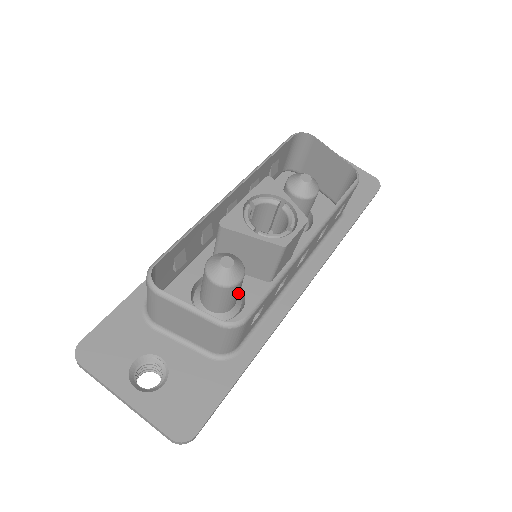
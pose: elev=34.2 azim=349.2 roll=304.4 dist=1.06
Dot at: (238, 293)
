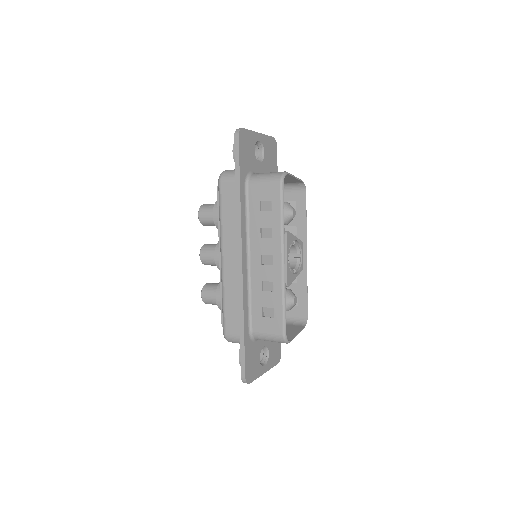
Dot at: occluded
